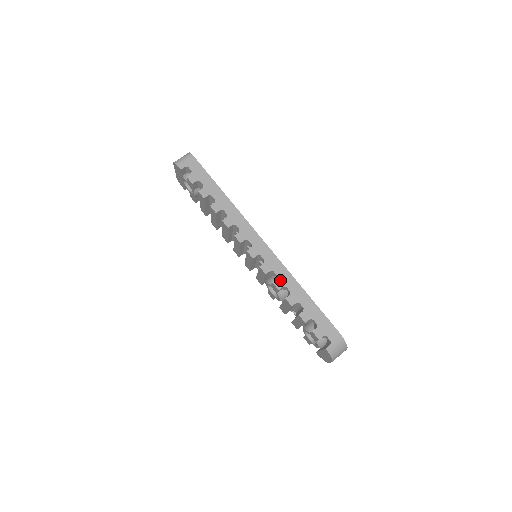
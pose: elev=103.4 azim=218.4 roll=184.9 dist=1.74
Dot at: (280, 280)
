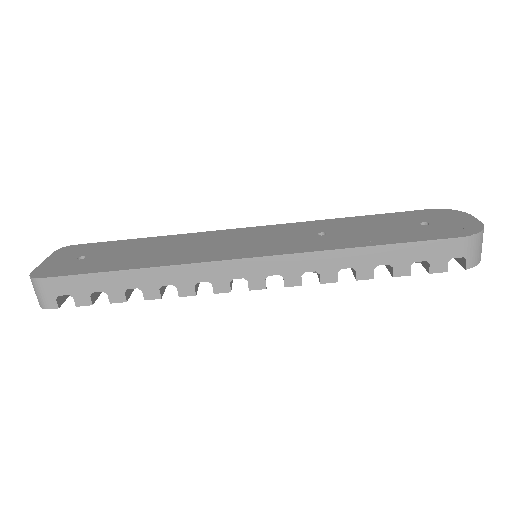
Dot at: (325, 272)
